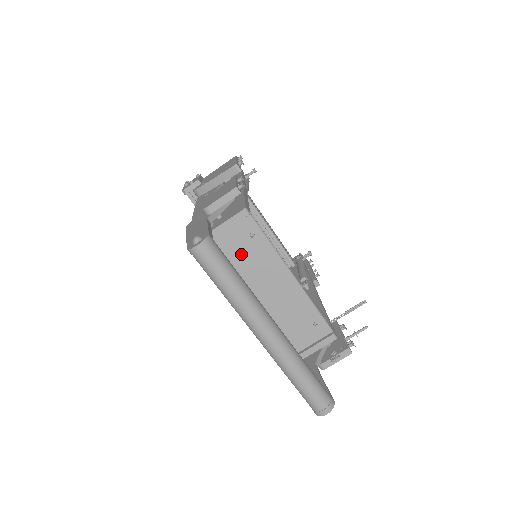
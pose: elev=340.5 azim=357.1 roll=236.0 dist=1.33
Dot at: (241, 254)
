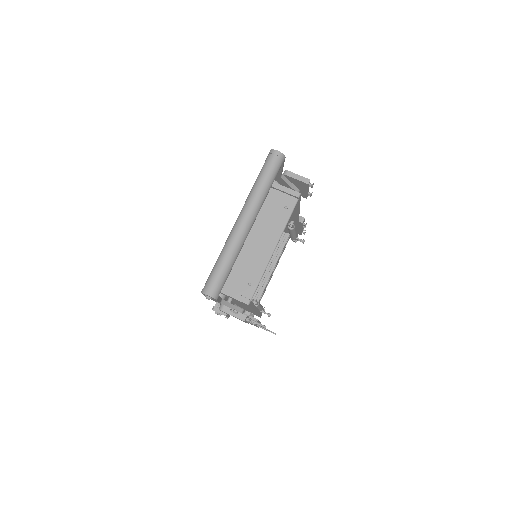
Dot at: (270, 208)
